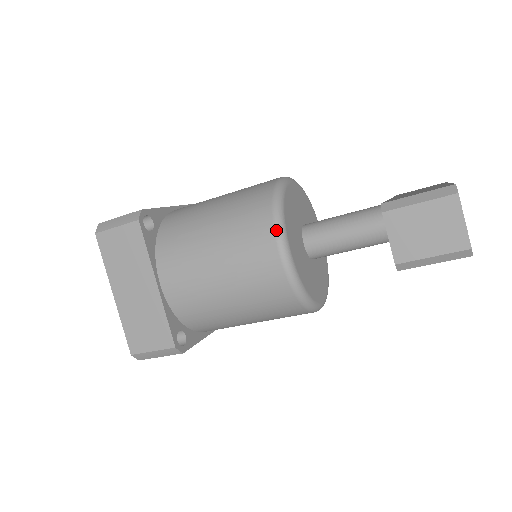
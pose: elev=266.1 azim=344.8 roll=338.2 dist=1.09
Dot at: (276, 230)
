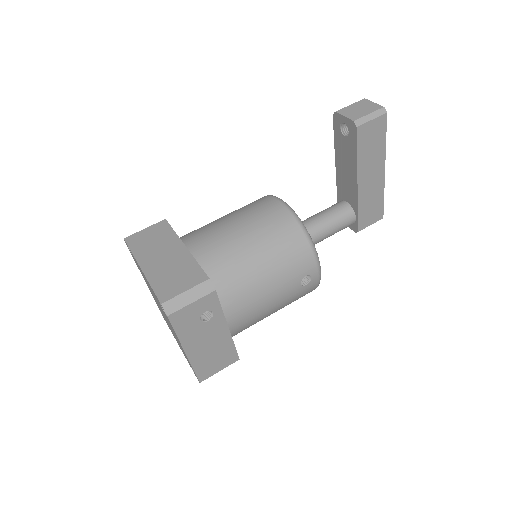
Dot at: (273, 196)
